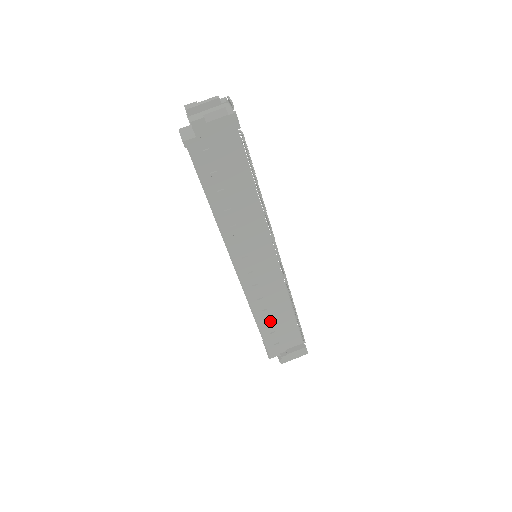
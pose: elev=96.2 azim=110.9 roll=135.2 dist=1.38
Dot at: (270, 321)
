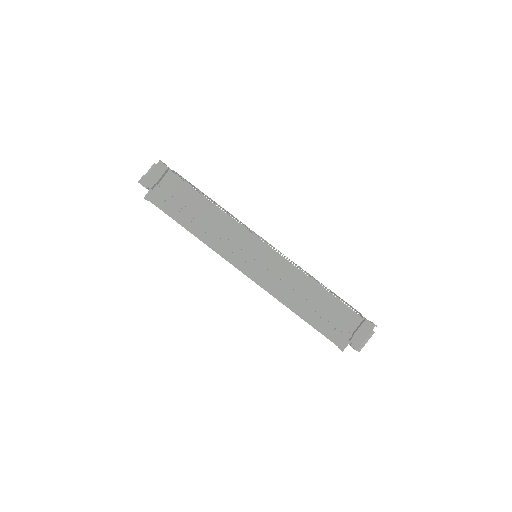
Dot at: (308, 307)
